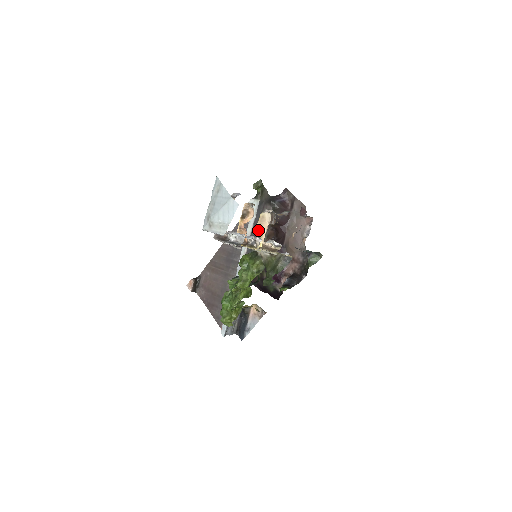
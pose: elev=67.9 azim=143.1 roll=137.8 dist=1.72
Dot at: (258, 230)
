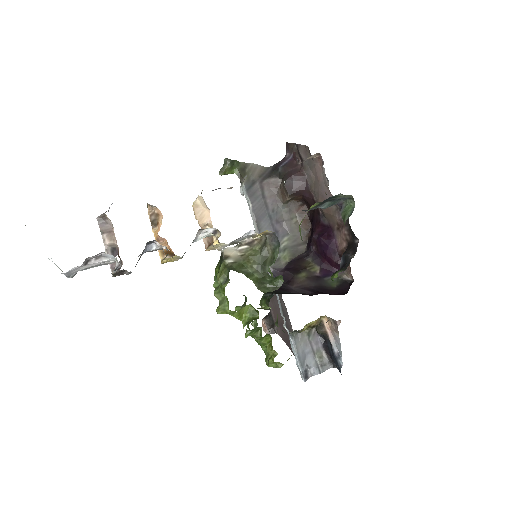
Dot at: (201, 226)
